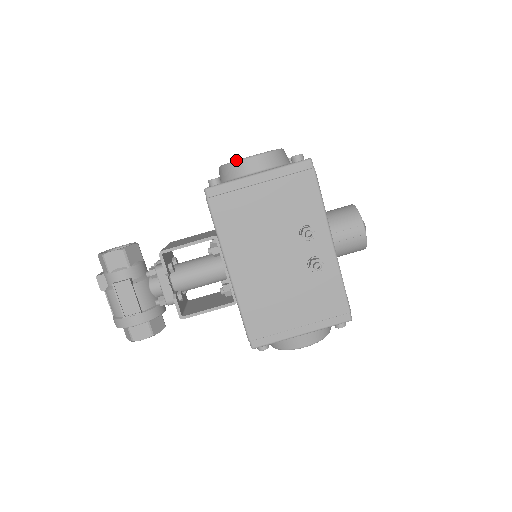
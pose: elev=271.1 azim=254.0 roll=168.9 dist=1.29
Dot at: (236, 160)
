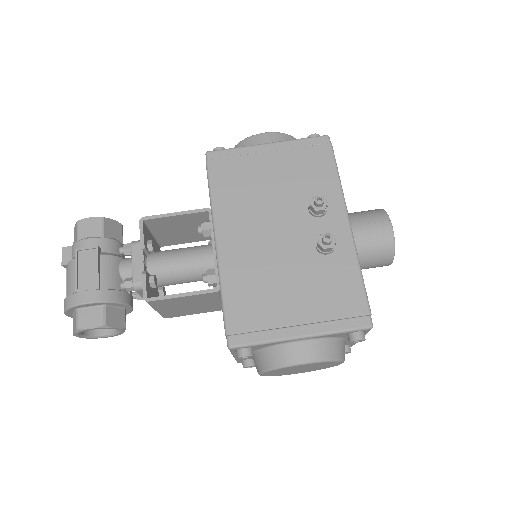
Dot at: (247, 137)
